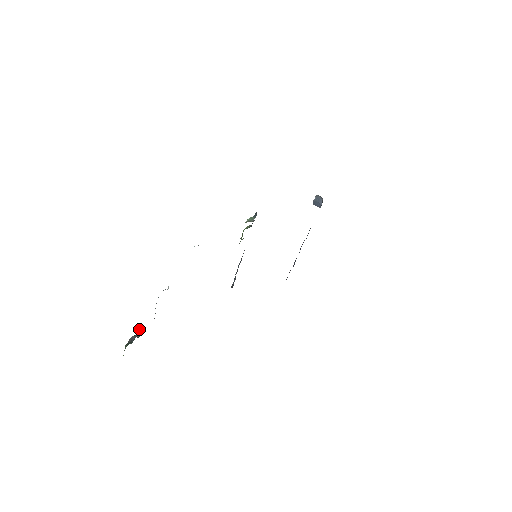
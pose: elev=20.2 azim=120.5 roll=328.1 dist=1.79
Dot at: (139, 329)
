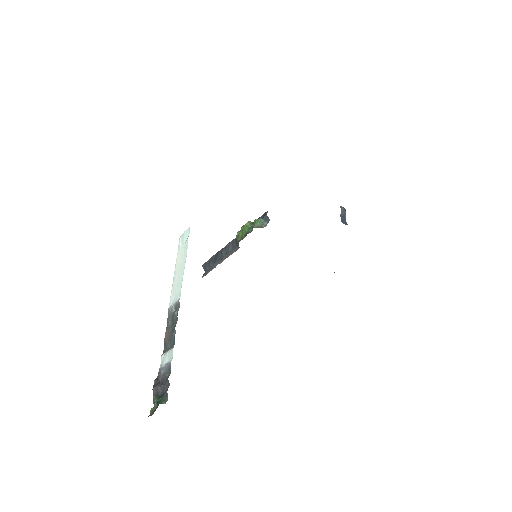
Dot at: (168, 381)
